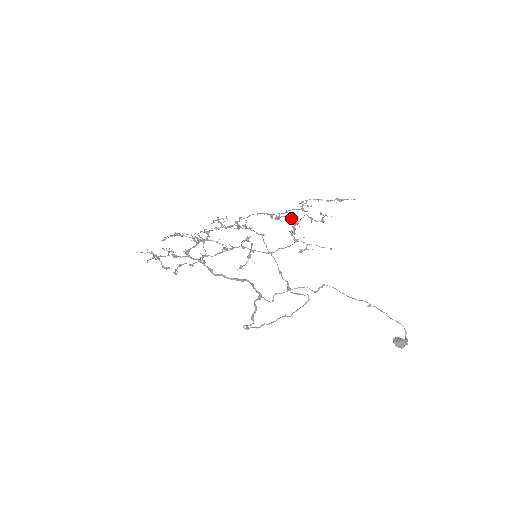
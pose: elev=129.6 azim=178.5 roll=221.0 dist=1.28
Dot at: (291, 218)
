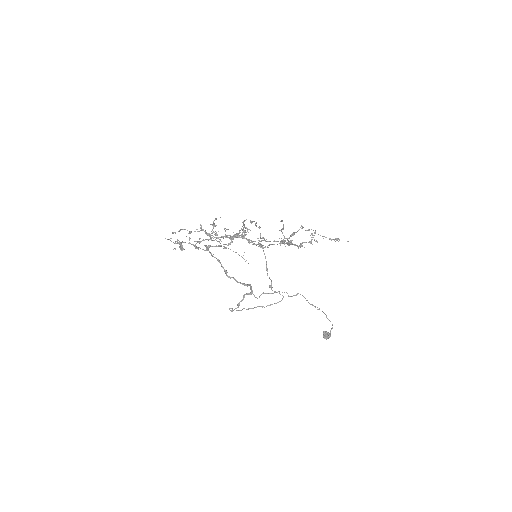
Dot at: (299, 245)
